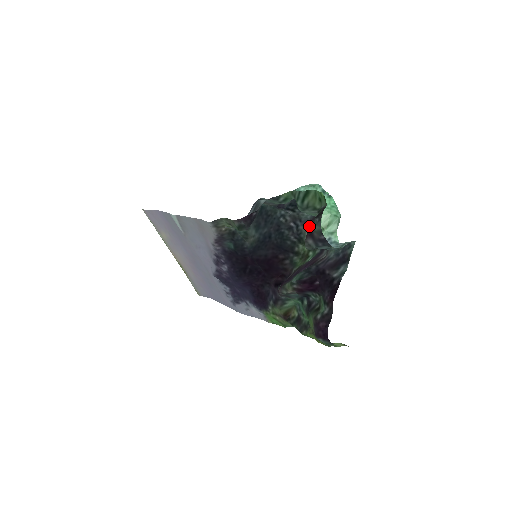
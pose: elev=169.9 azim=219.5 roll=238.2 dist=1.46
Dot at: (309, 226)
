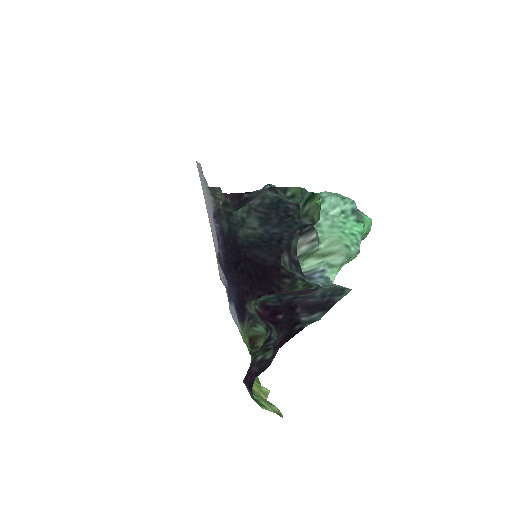
Dot at: occluded
